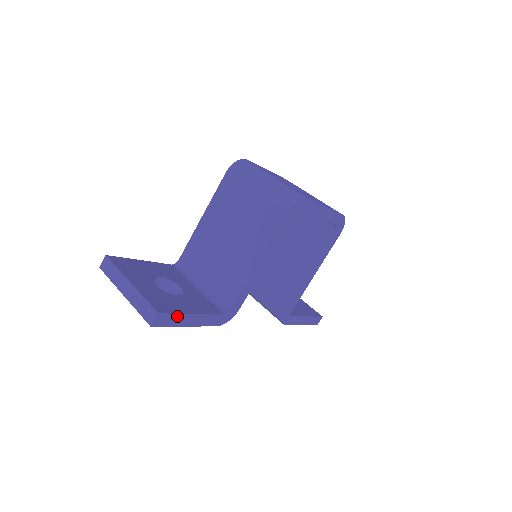
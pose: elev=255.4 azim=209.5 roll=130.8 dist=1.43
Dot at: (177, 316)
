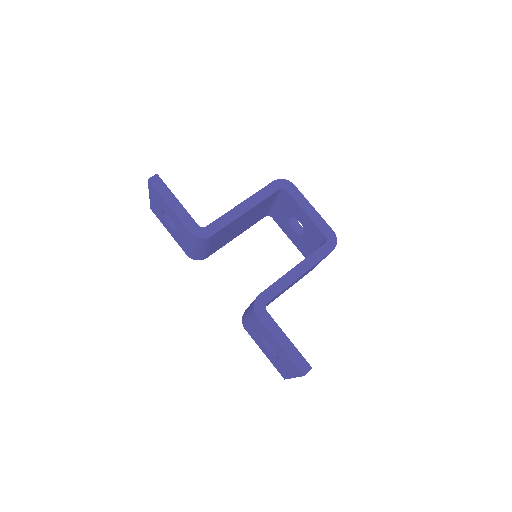
Dot at: (166, 189)
